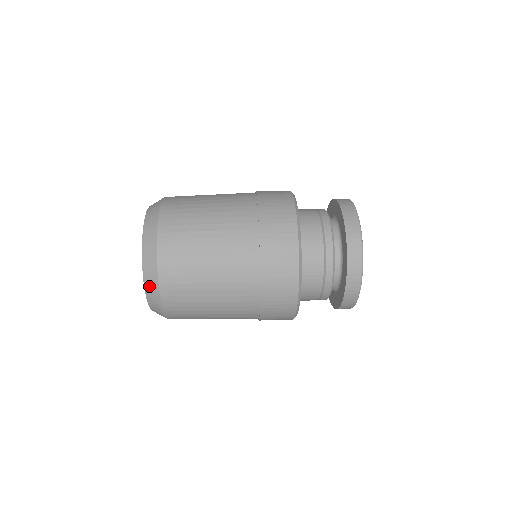
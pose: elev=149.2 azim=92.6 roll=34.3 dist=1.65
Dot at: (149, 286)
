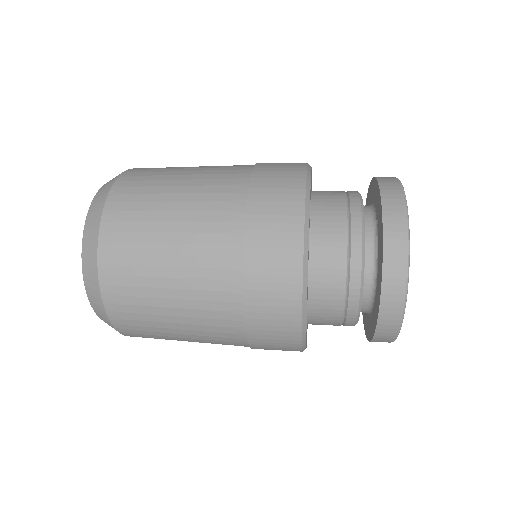
Dot at: occluded
